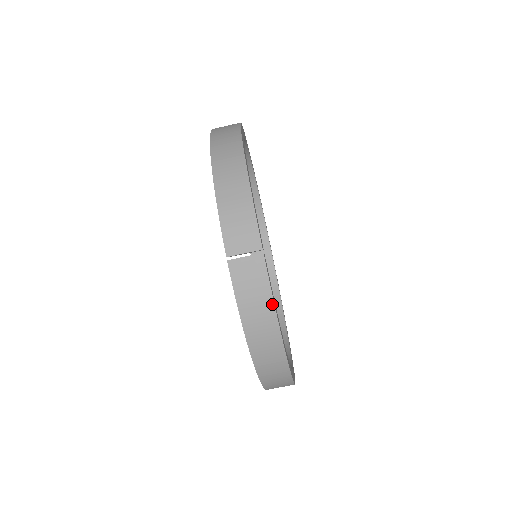
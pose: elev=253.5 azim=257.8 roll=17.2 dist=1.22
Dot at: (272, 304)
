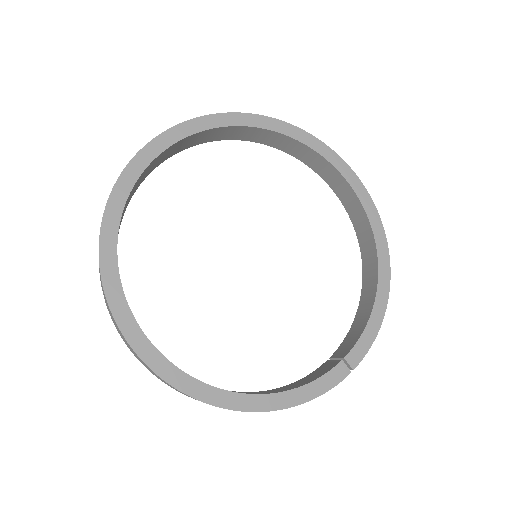
Dot at: (375, 337)
